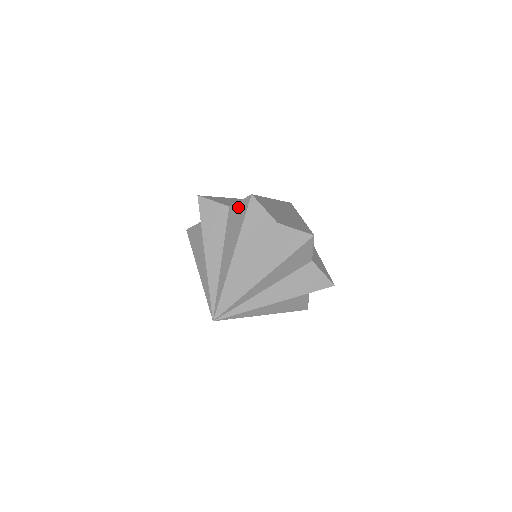
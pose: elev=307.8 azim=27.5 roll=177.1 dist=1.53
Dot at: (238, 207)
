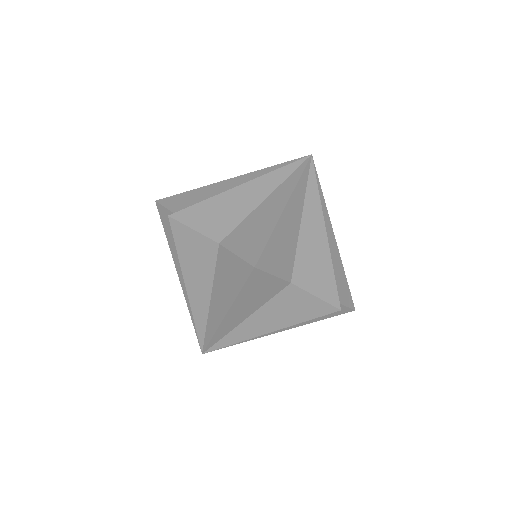
Dot at: occluded
